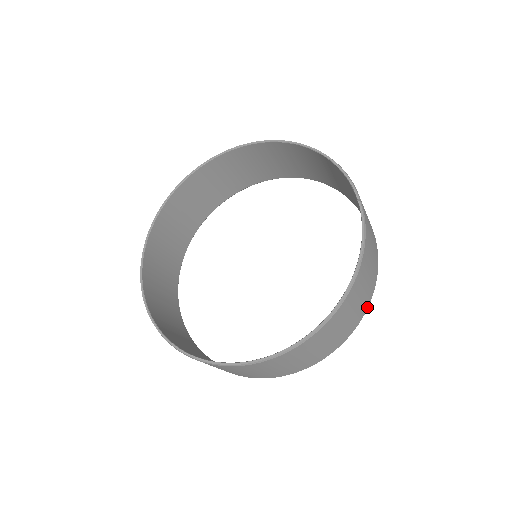
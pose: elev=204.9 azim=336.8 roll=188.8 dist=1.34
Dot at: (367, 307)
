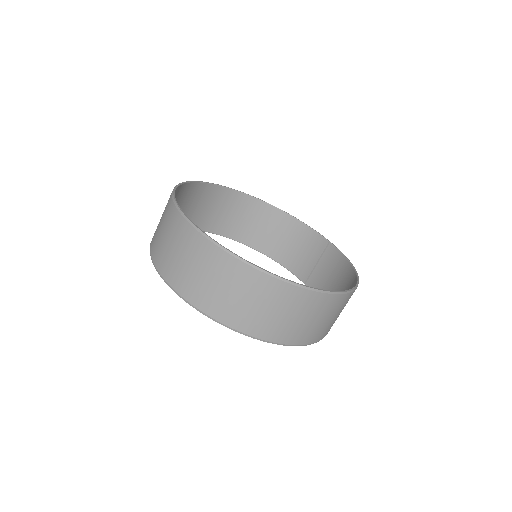
Dot at: occluded
